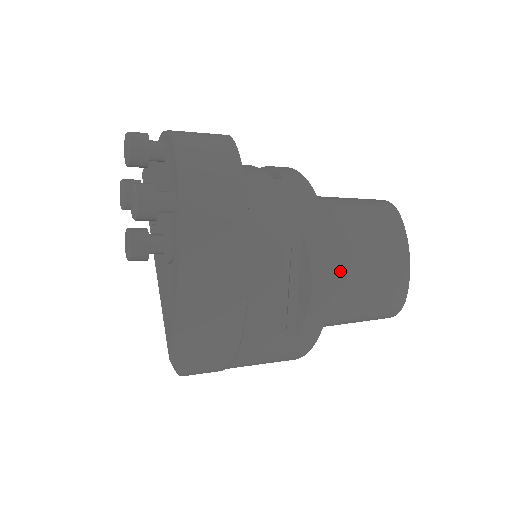
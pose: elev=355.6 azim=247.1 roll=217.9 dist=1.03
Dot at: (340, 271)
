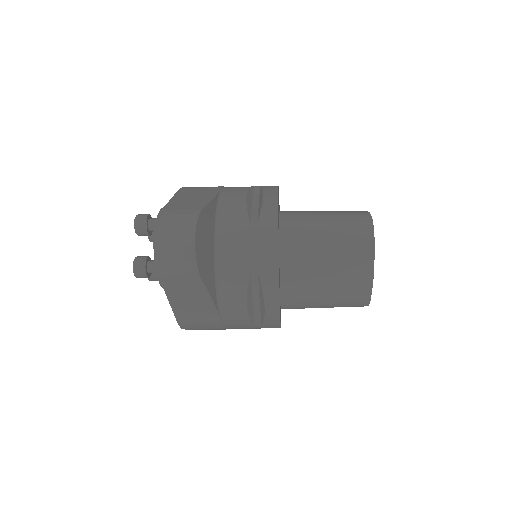
Dot at: (305, 284)
